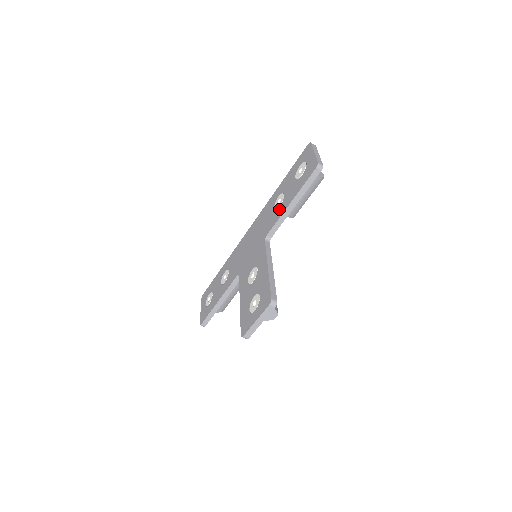
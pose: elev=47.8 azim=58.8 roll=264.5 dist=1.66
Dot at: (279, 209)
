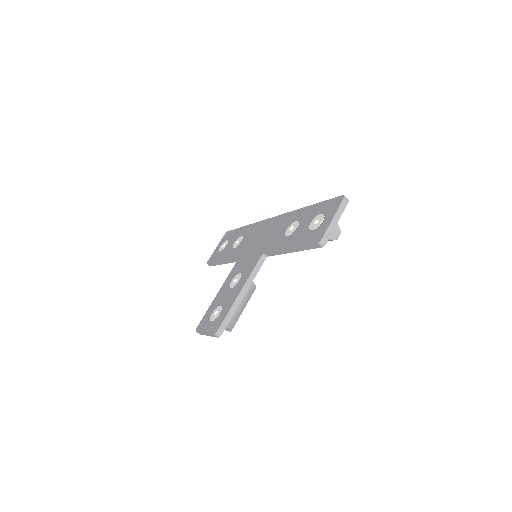
Dot at: (284, 239)
